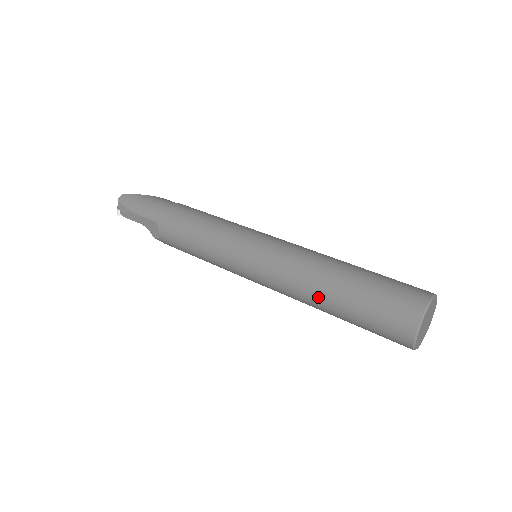
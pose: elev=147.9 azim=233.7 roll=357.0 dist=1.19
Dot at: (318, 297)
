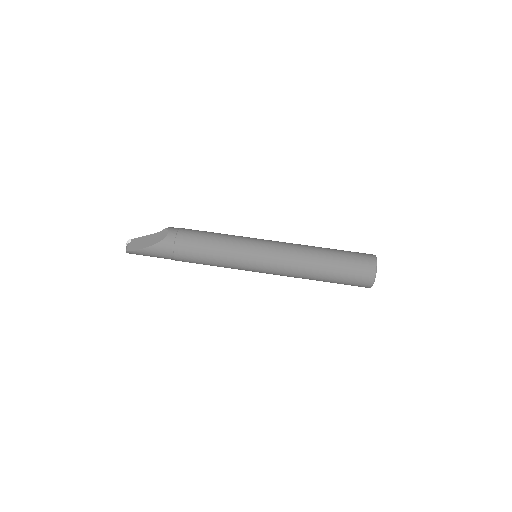
Dot at: occluded
